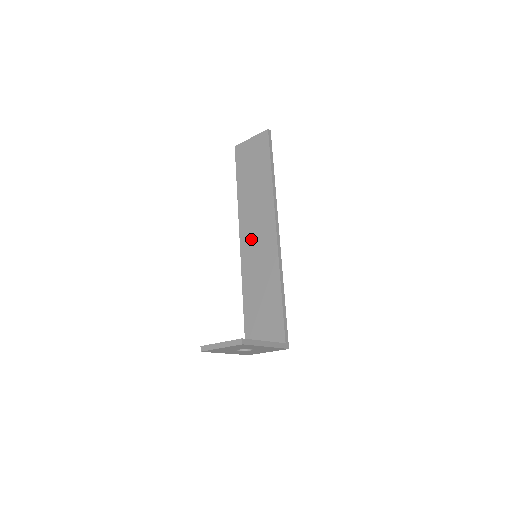
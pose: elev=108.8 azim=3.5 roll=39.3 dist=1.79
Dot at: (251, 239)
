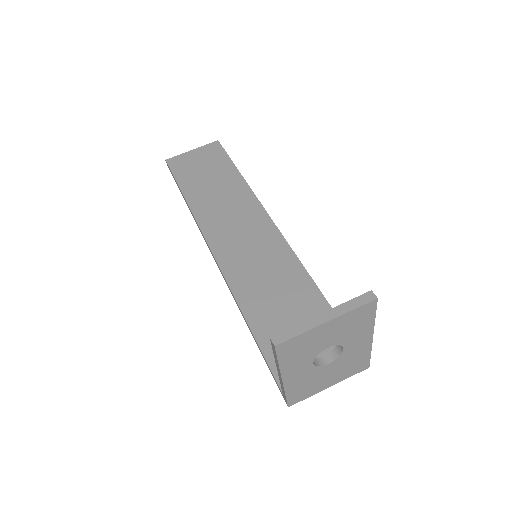
Dot at: (233, 243)
